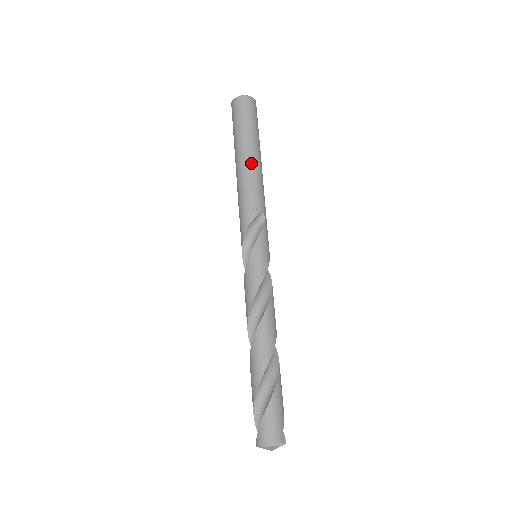
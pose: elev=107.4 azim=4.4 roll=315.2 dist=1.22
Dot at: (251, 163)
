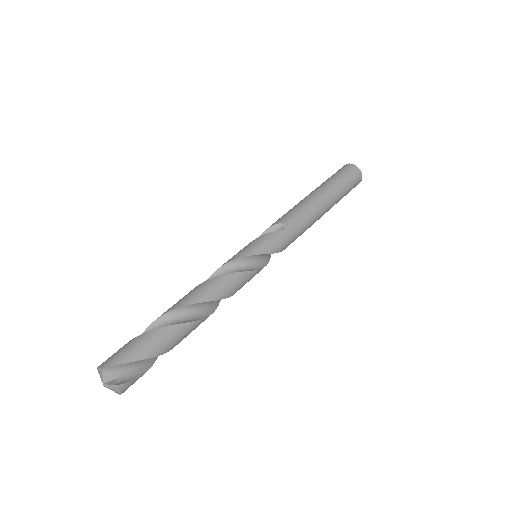
Dot at: (308, 197)
